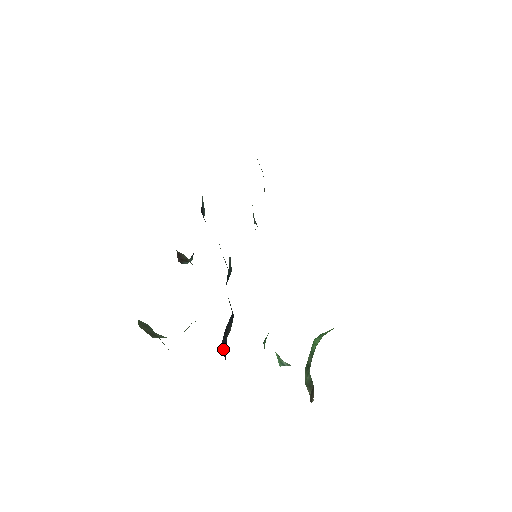
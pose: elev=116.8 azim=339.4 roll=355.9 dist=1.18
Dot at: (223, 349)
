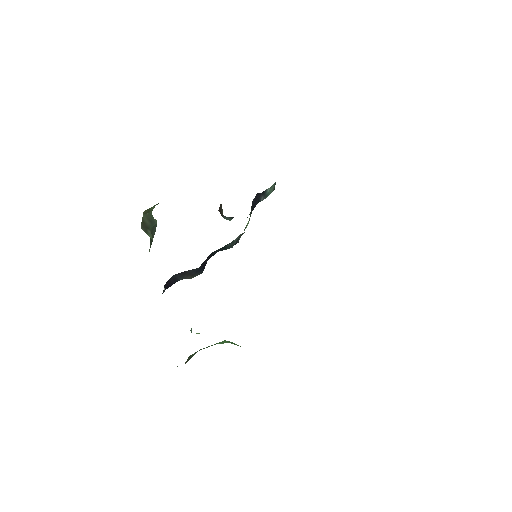
Dot at: (169, 280)
